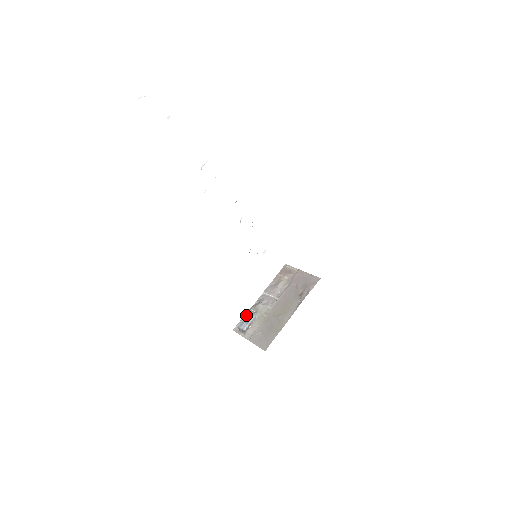
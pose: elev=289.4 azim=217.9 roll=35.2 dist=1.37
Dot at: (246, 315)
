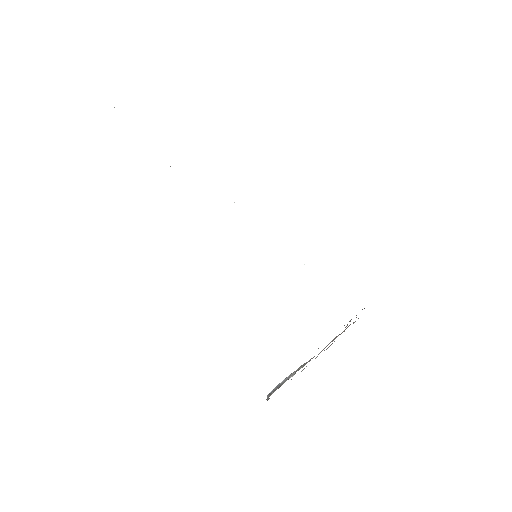
Dot at: occluded
